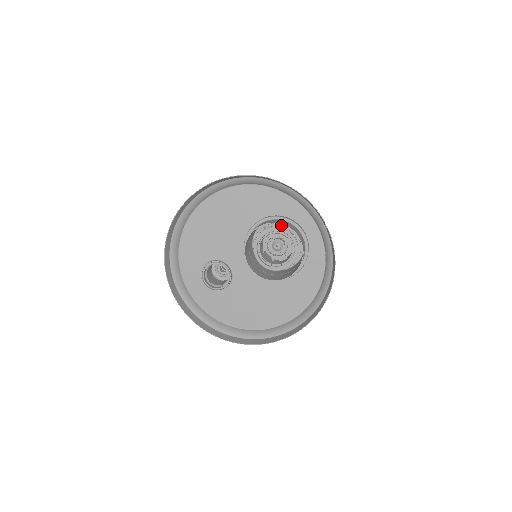
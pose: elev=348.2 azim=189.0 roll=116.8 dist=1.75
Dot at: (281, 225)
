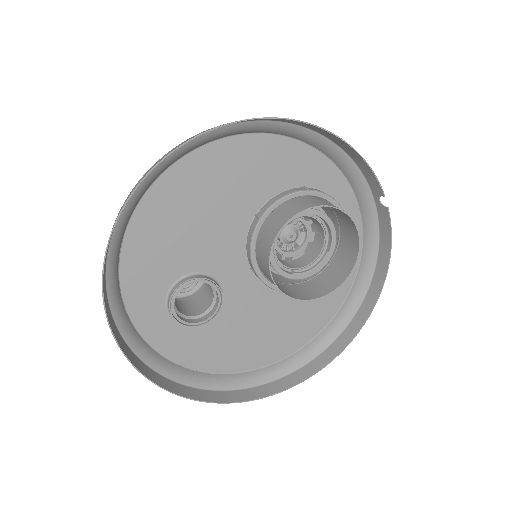
Dot at: occluded
